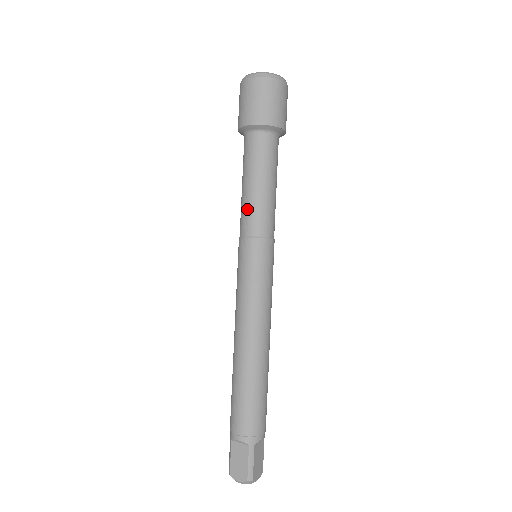
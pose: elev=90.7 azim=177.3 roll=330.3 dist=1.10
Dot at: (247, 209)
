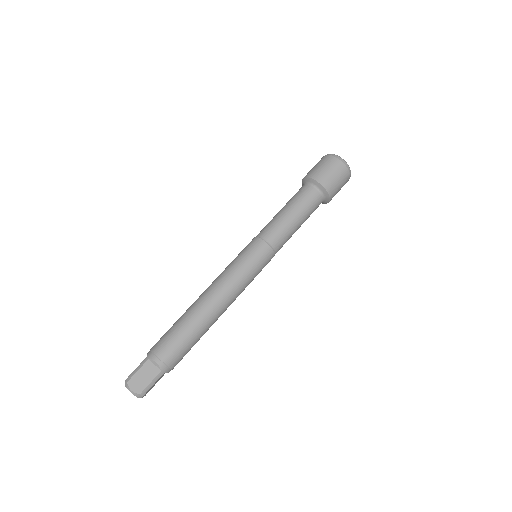
Dot at: occluded
